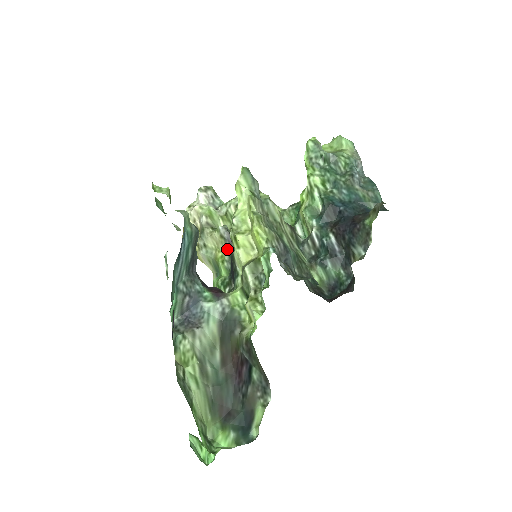
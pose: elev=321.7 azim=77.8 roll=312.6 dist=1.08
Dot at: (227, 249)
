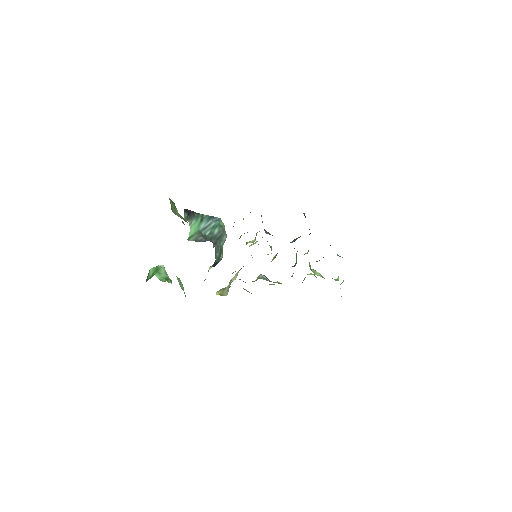
Dot at: (241, 268)
